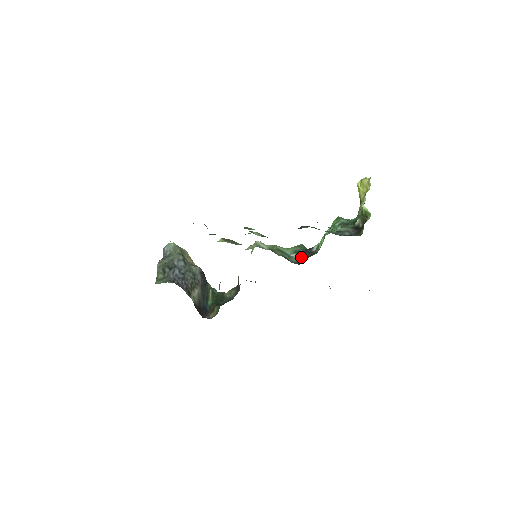
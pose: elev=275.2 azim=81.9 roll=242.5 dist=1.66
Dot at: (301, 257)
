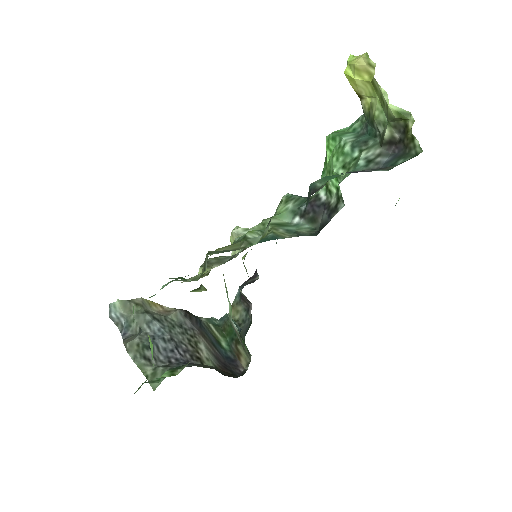
Dot at: (312, 218)
